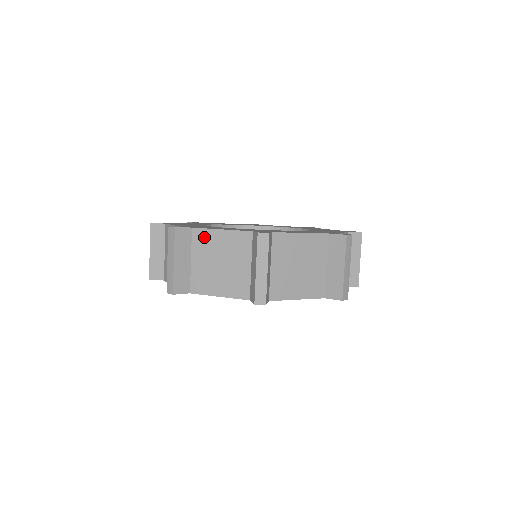
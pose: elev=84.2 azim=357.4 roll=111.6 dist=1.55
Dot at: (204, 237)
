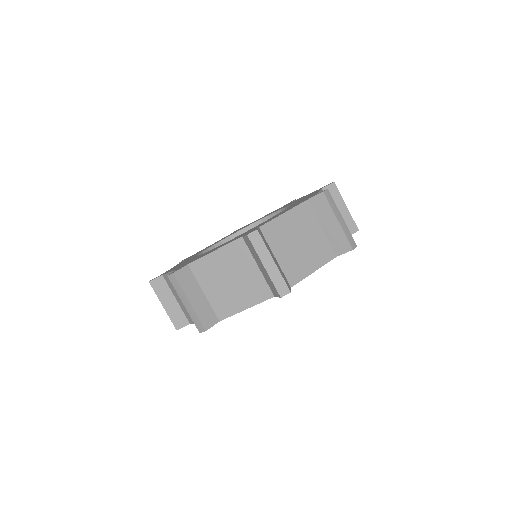
Dot at: (169, 280)
